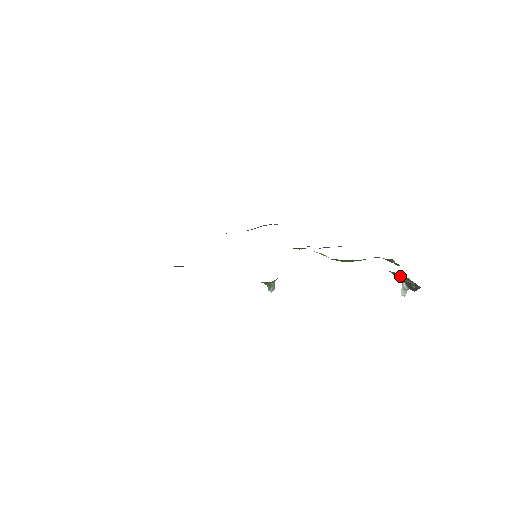
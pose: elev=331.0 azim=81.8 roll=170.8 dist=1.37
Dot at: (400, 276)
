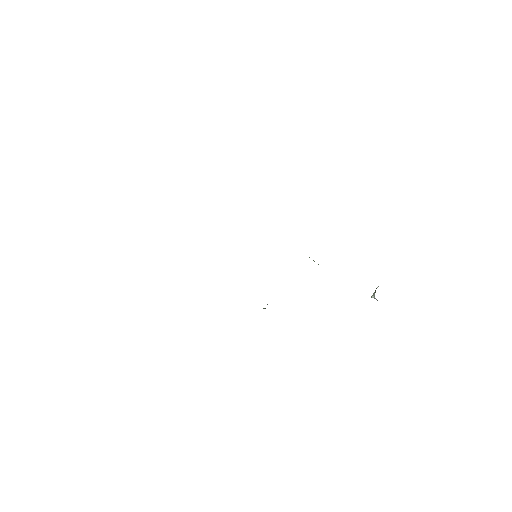
Dot at: occluded
